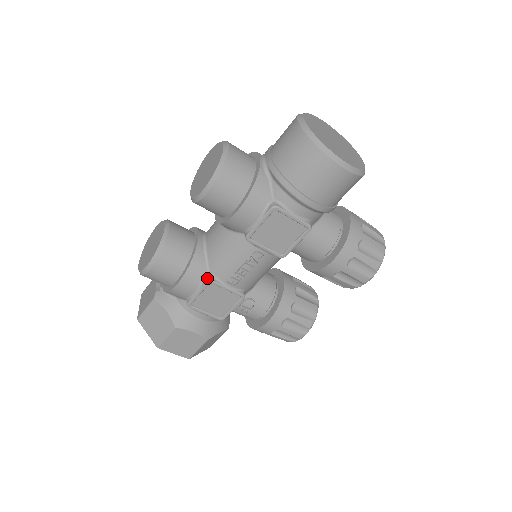
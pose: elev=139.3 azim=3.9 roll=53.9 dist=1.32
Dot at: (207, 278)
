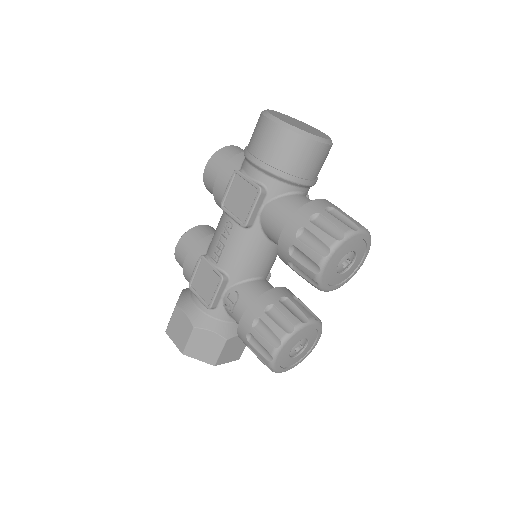
Dot at: occluded
